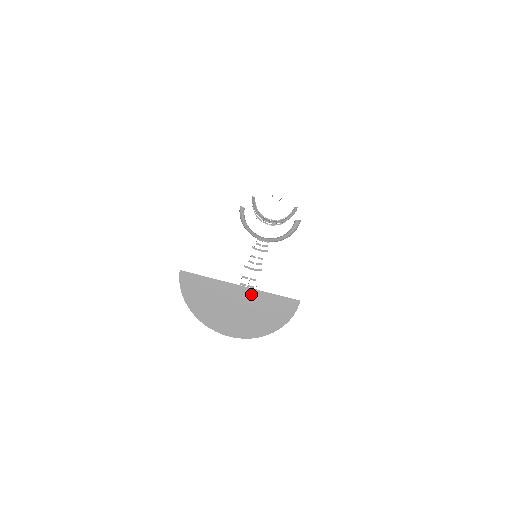
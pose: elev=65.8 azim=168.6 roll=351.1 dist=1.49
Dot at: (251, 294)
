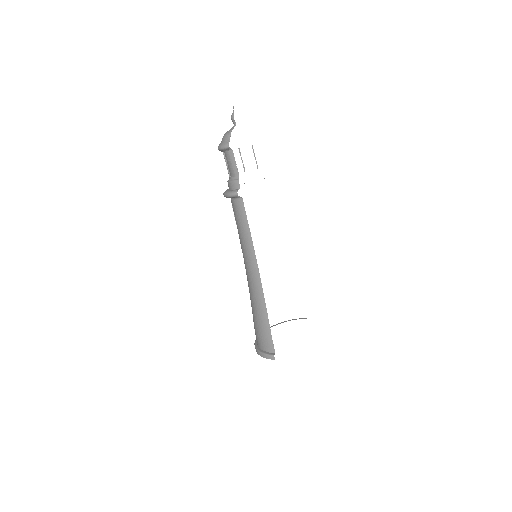
Dot at: occluded
